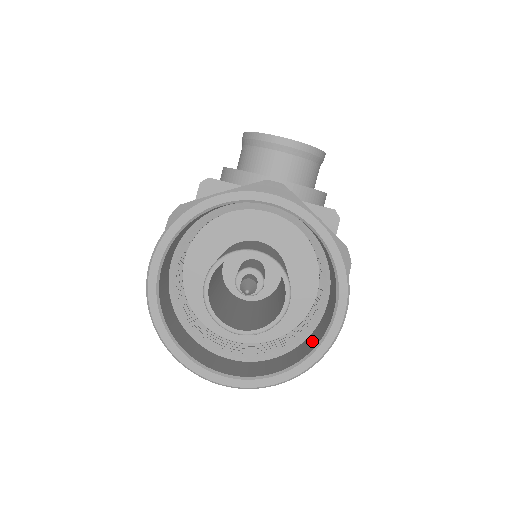
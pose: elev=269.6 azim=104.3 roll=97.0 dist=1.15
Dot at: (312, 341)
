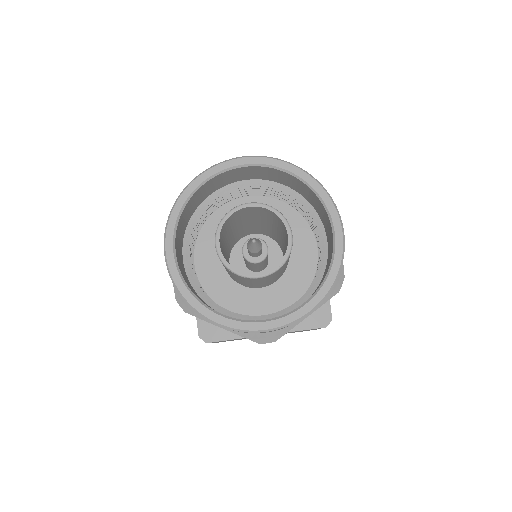
Dot at: (327, 268)
